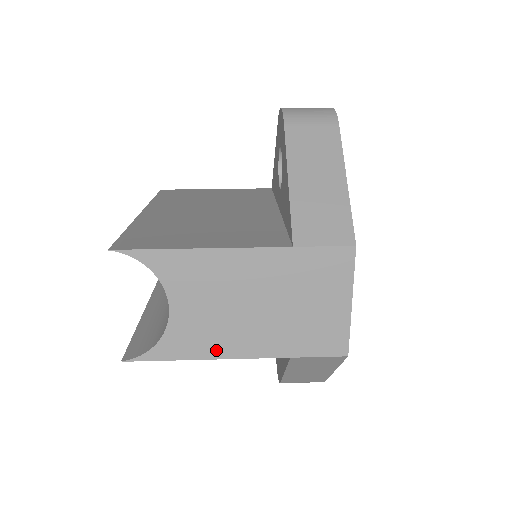
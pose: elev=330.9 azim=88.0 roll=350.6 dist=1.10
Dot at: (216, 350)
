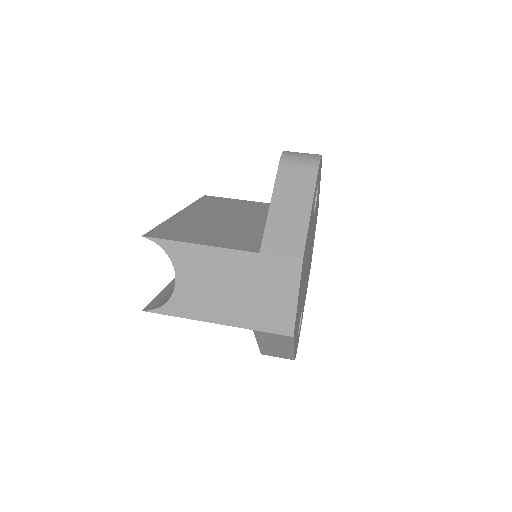
Dot at: (203, 315)
